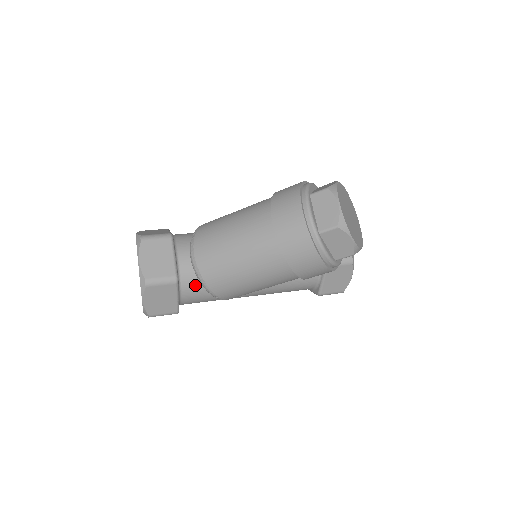
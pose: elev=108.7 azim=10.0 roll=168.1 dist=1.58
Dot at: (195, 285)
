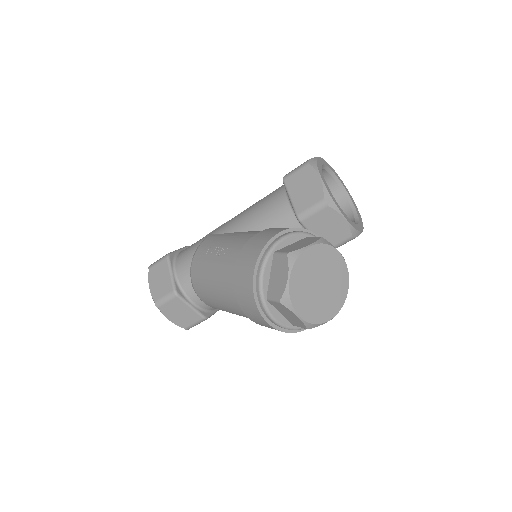
Dot at: occluded
